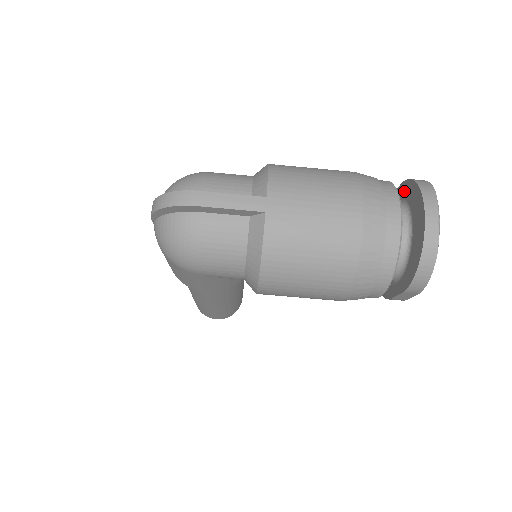
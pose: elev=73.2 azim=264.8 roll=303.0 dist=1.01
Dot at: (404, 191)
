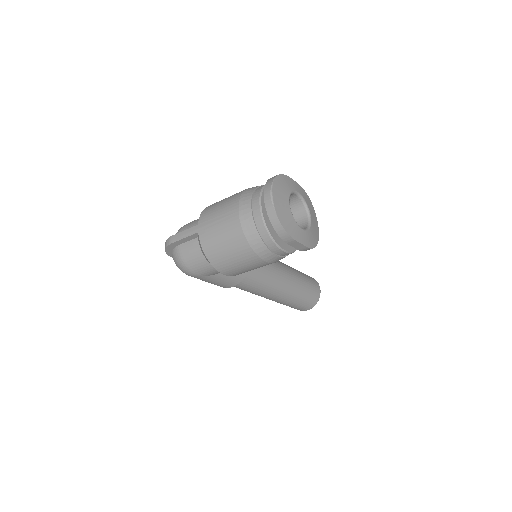
Dot at: occluded
